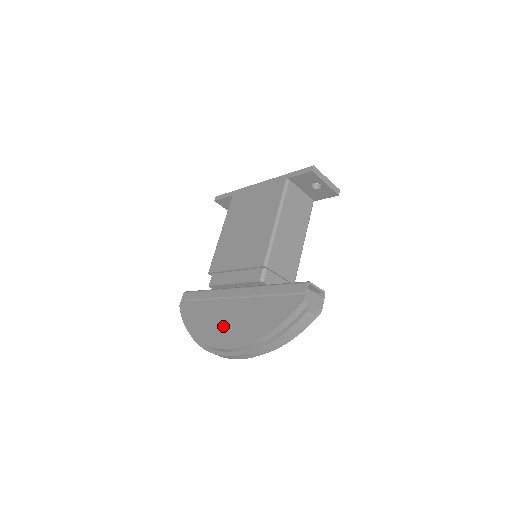
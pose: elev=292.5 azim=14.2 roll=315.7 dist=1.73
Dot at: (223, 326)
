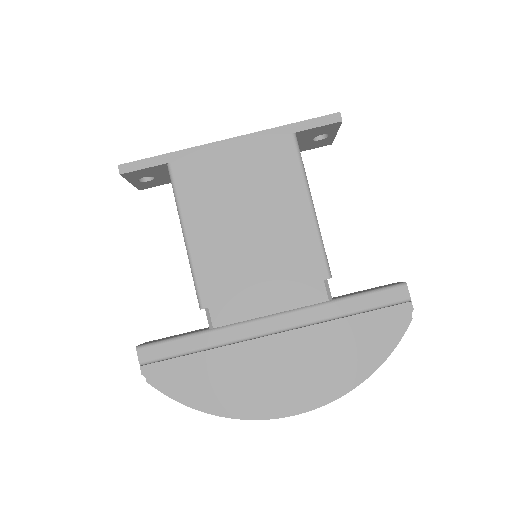
Dot at: (280, 379)
